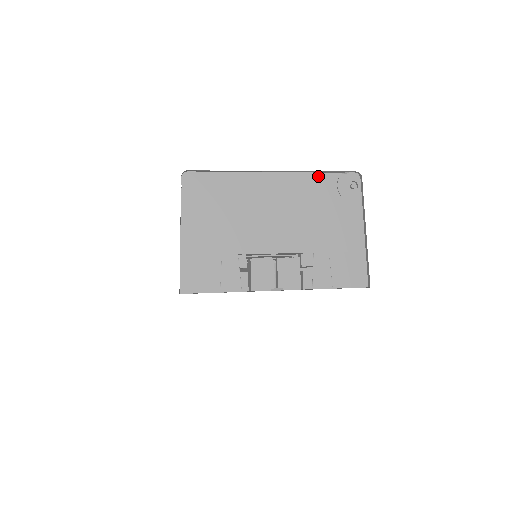
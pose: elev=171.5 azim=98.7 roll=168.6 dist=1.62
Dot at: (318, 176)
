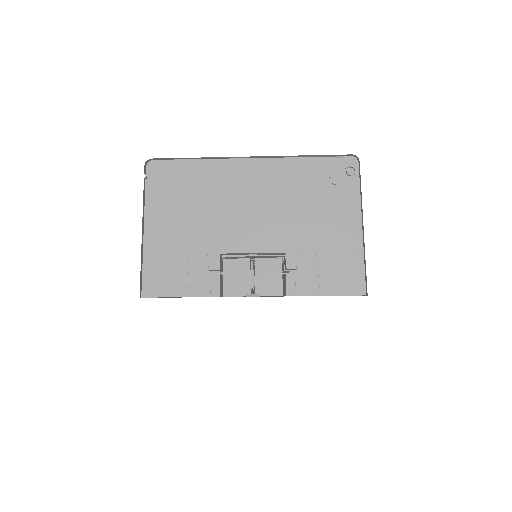
Dot at: (305, 161)
